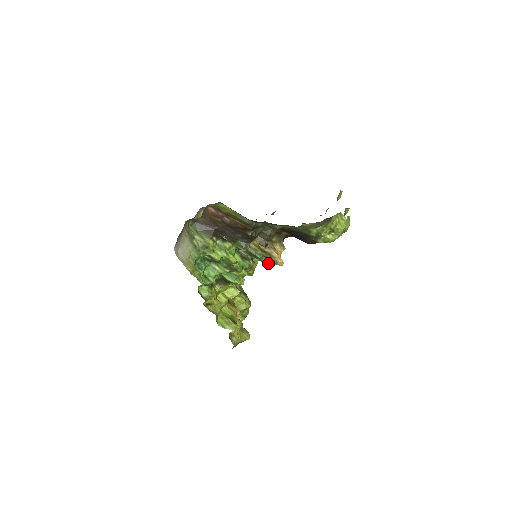
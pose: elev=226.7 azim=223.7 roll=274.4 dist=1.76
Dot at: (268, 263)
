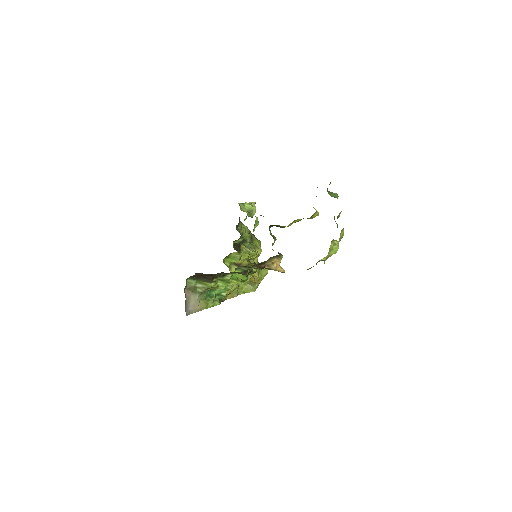
Dot at: occluded
